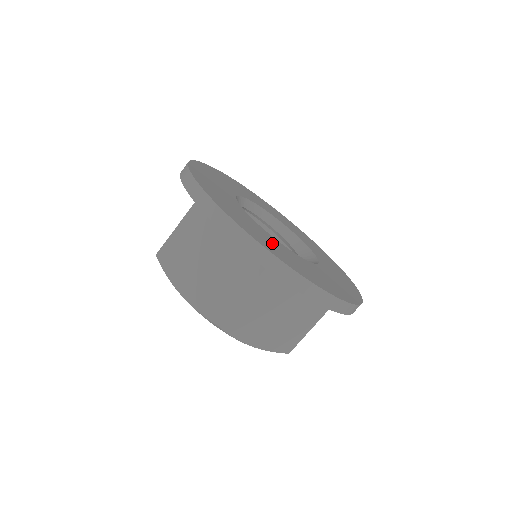
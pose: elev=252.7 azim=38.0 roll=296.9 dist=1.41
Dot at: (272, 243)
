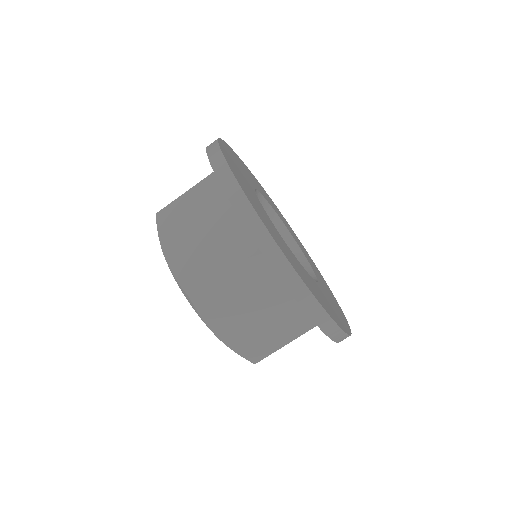
Dot at: (274, 230)
